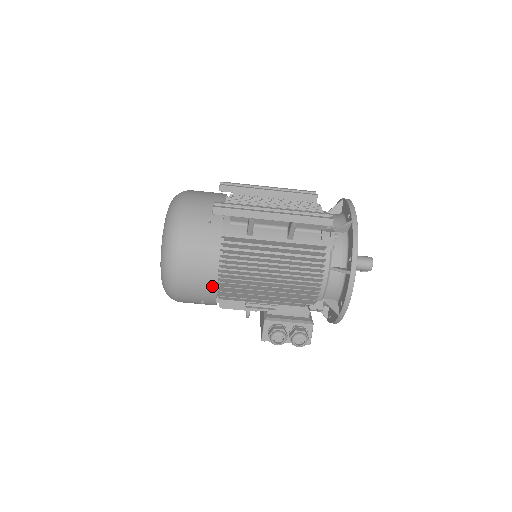
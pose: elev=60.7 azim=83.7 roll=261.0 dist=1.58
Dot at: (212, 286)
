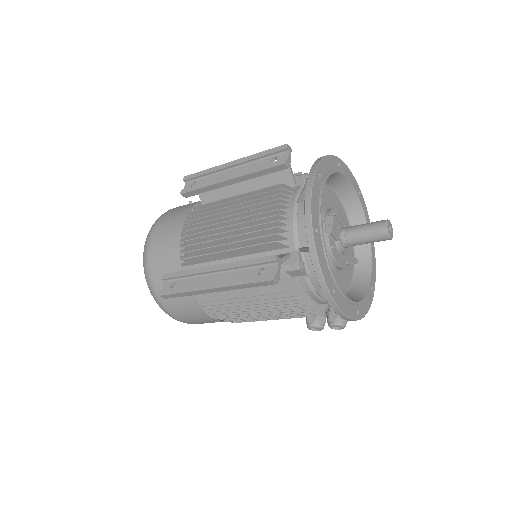
Dot at: occluded
